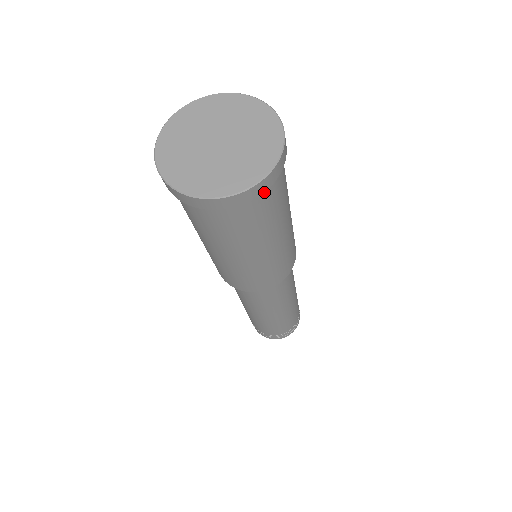
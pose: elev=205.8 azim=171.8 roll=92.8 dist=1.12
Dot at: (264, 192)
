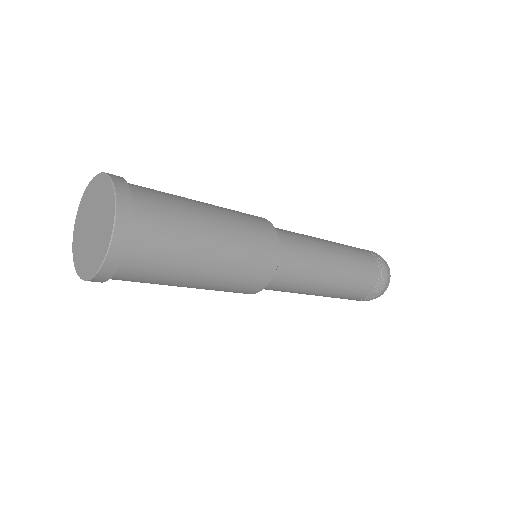
Dot at: (124, 266)
